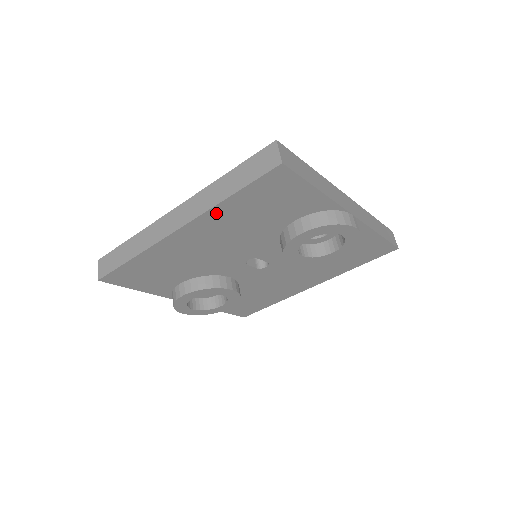
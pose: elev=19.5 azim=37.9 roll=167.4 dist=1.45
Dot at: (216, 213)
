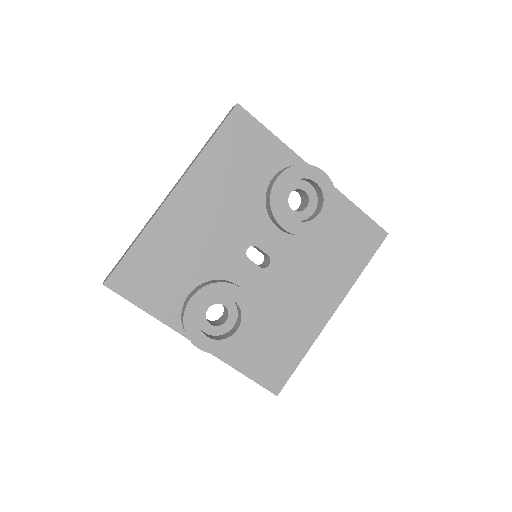
Dot at: (201, 167)
